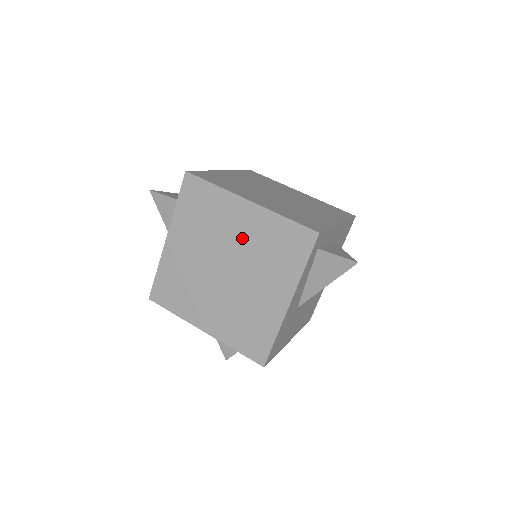
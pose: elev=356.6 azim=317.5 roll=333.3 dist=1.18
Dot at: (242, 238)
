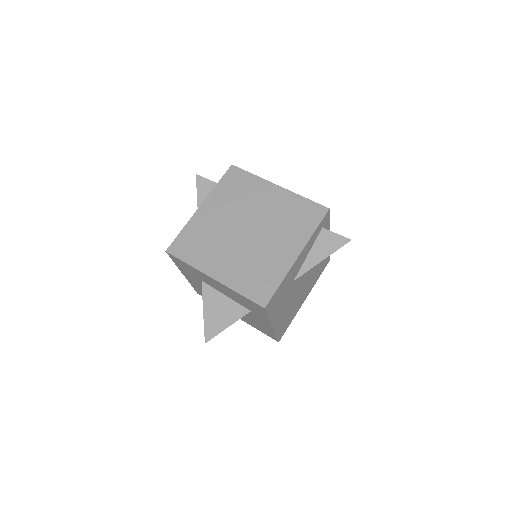
Dot at: (267, 209)
